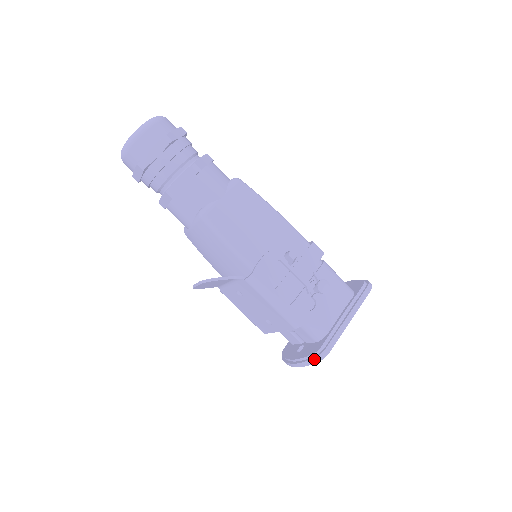
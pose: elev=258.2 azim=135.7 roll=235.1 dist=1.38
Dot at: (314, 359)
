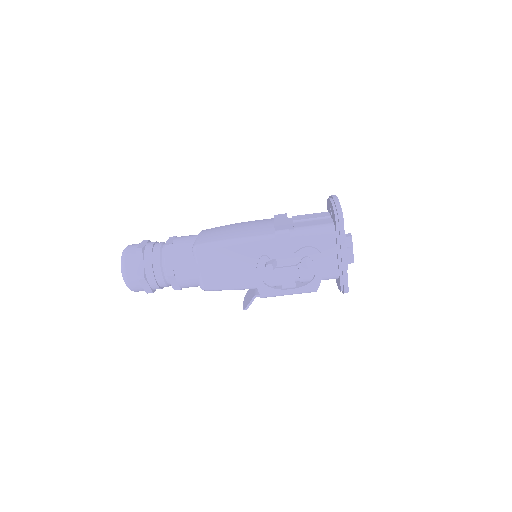
Dot at: occluded
